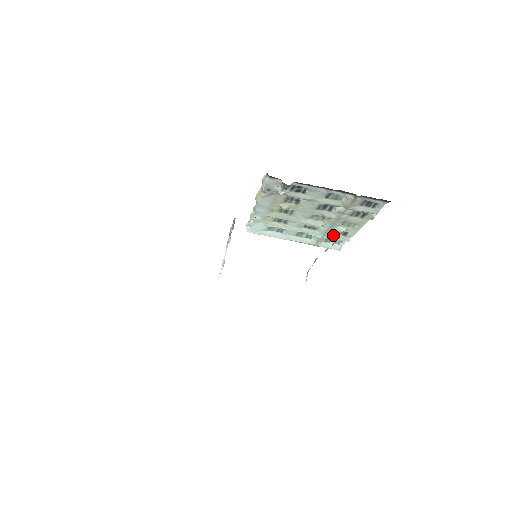
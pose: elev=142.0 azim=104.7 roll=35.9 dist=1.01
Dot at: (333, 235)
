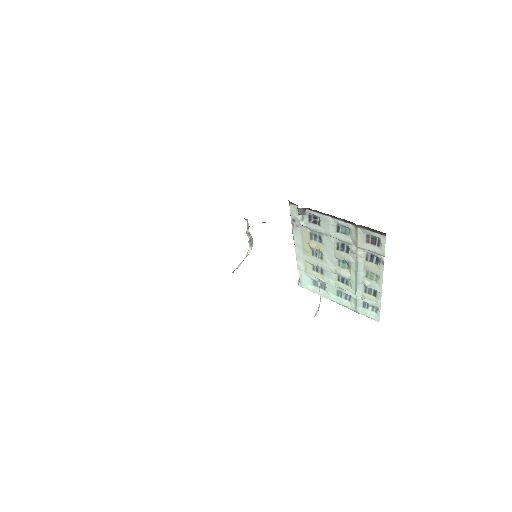
Dot at: (365, 295)
